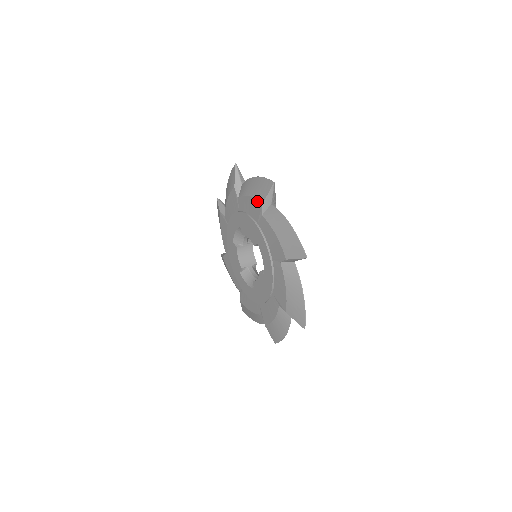
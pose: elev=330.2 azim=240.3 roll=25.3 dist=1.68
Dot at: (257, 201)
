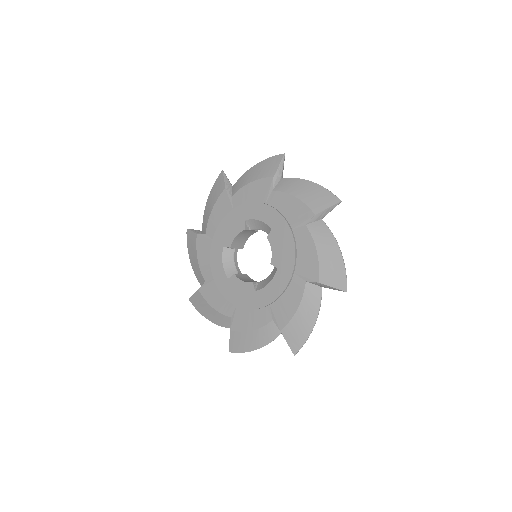
Dot at: (220, 196)
